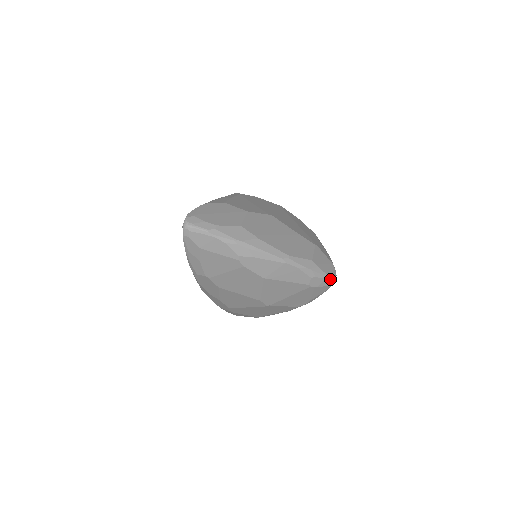
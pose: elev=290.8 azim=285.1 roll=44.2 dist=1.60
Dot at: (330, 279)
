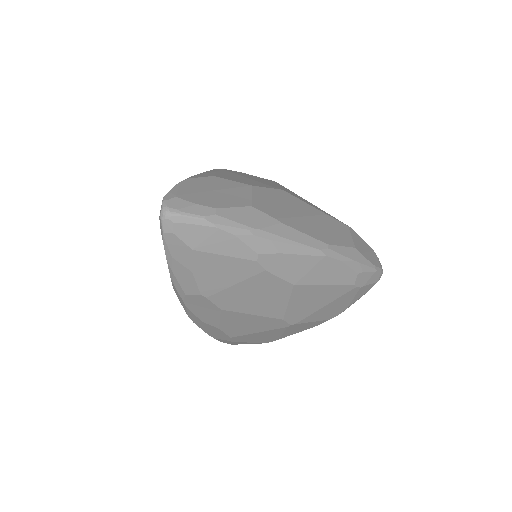
Dot at: (378, 272)
